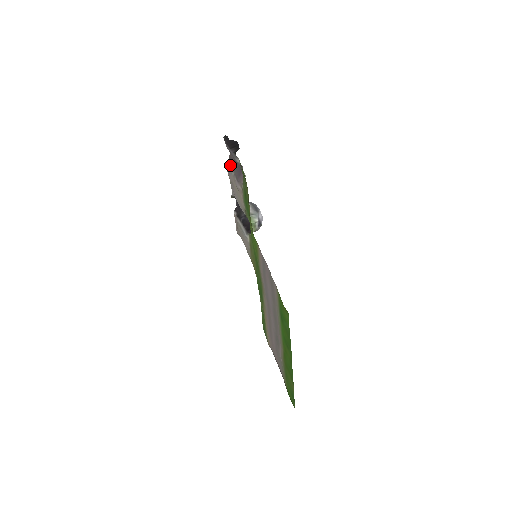
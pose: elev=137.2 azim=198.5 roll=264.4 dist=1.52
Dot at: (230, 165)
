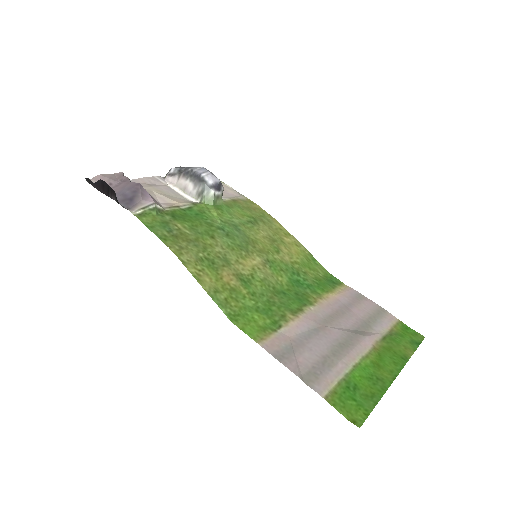
Dot at: occluded
